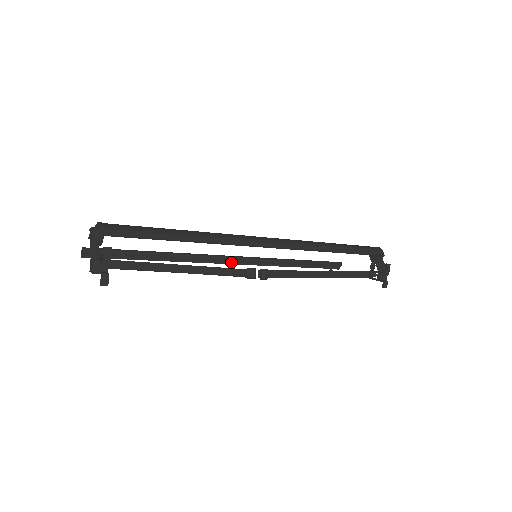
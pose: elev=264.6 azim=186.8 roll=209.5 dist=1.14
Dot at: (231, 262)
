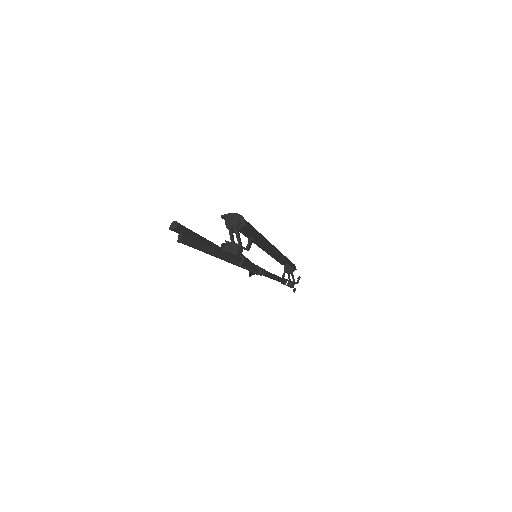
Dot at: occluded
